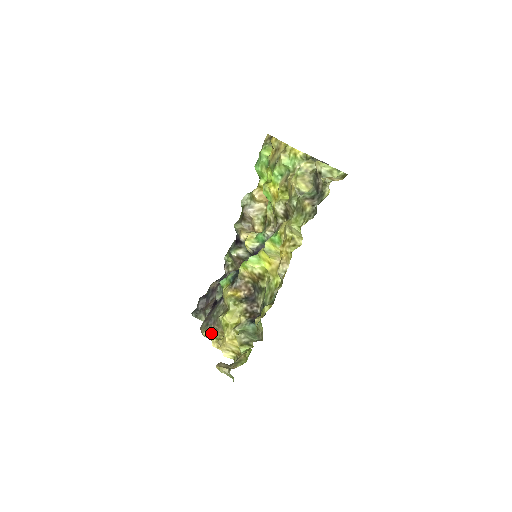
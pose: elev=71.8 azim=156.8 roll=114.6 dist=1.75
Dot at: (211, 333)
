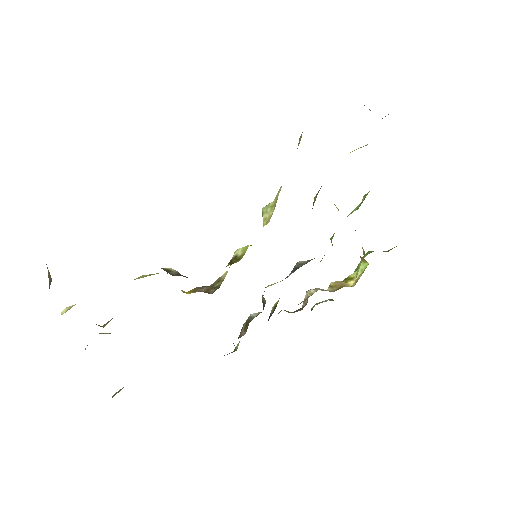
Dot at: (99, 333)
